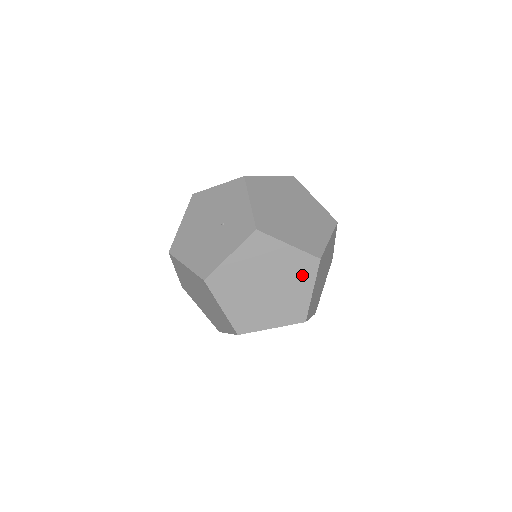
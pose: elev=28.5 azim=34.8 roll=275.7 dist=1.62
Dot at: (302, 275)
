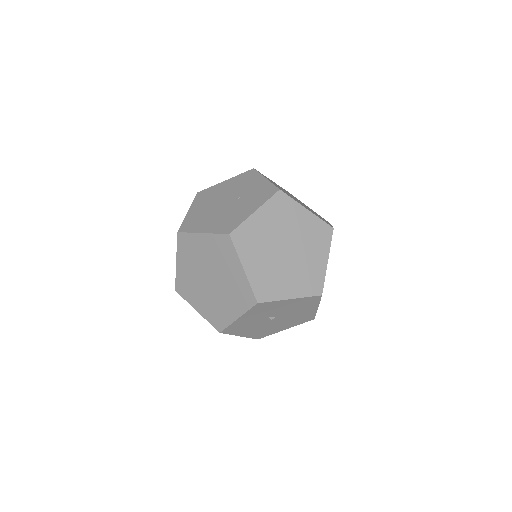
Dot at: (318, 242)
